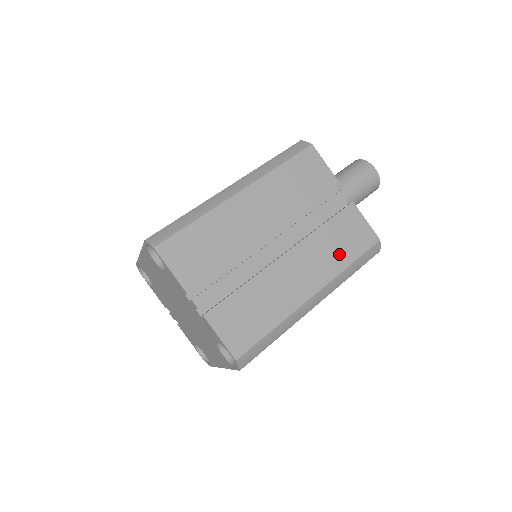
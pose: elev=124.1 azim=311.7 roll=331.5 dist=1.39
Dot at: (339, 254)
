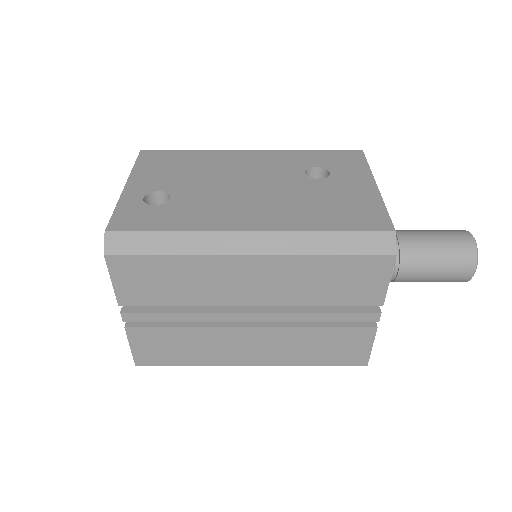
Dot at: (310, 354)
